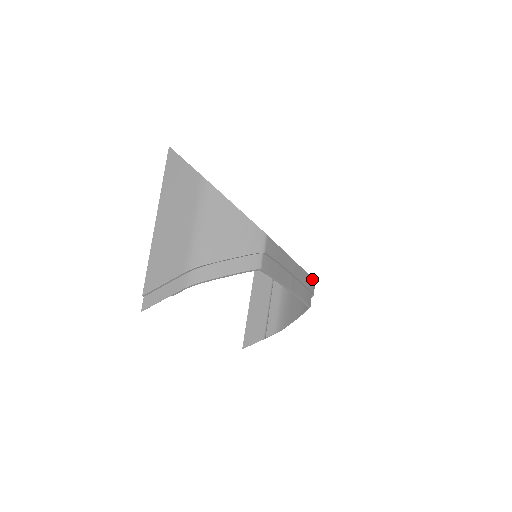
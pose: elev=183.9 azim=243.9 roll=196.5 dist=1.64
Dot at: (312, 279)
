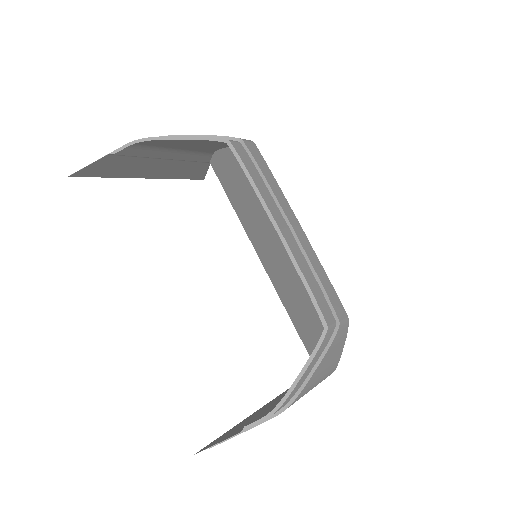
Dot at: (339, 301)
